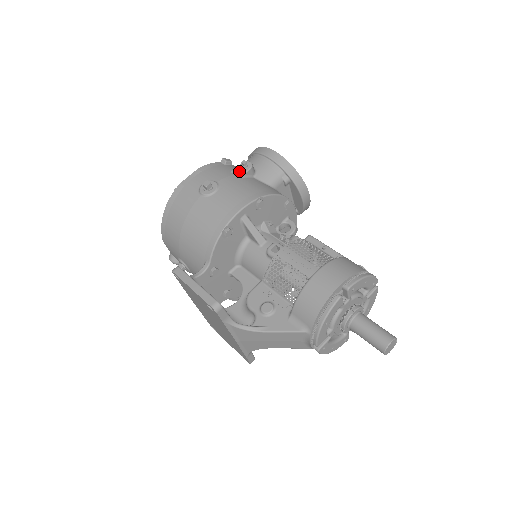
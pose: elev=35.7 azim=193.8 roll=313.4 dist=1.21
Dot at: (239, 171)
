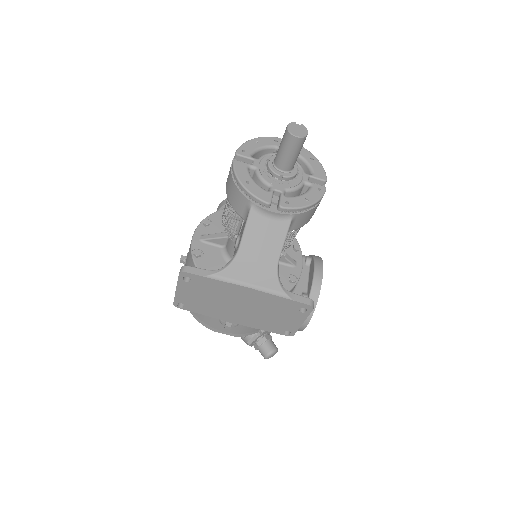
Dot at: occluded
